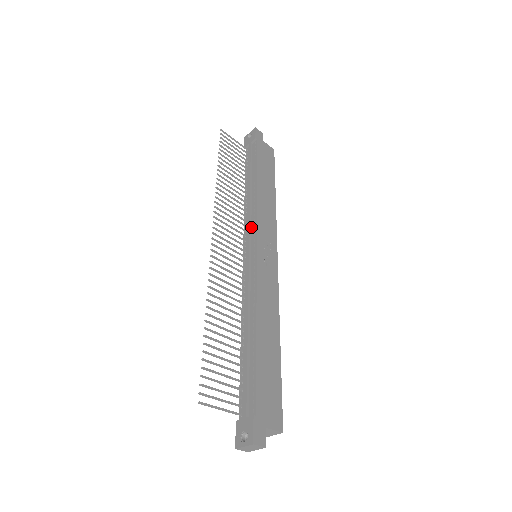
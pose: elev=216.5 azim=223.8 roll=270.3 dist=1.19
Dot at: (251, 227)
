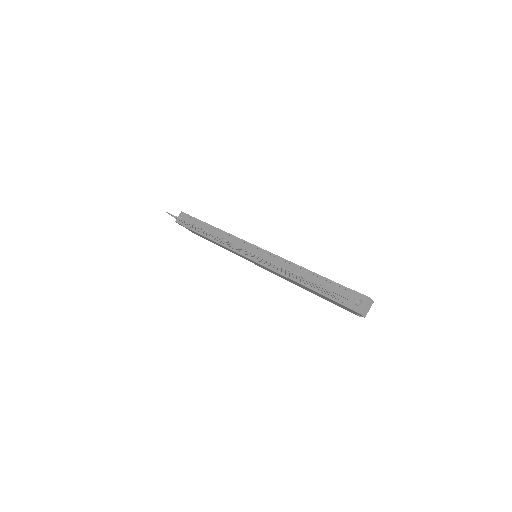
Dot at: (239, 244)
